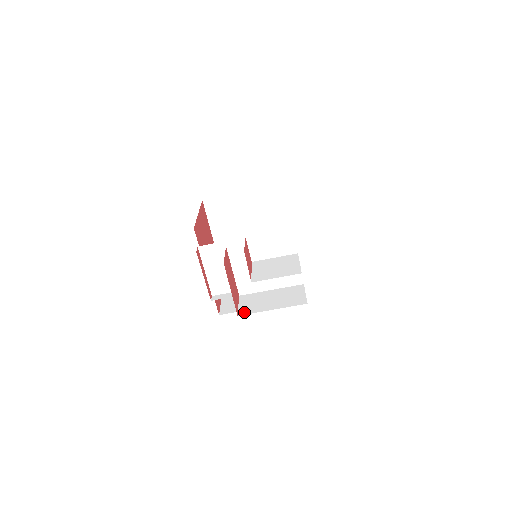
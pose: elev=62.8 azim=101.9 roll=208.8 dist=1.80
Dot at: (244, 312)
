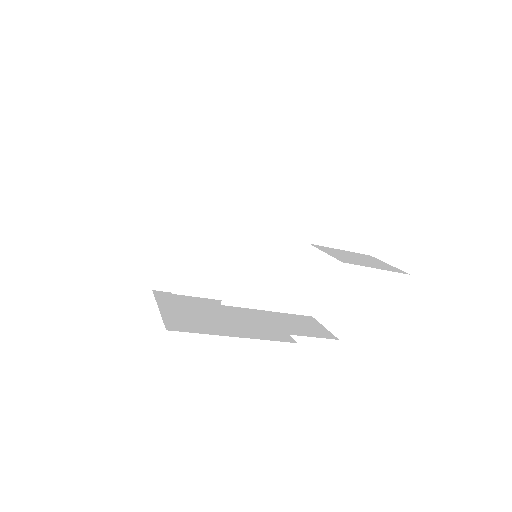
Dot at: (246, 326)
